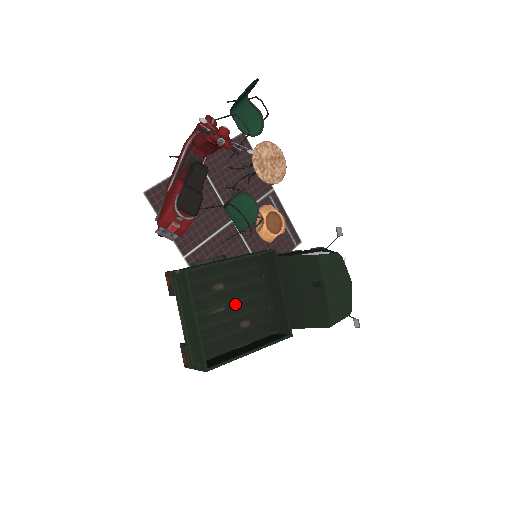
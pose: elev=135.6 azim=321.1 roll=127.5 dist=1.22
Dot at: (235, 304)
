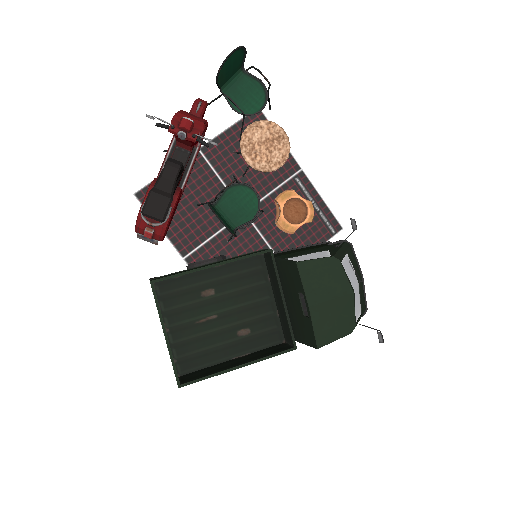
Dot at: (230, 311)
